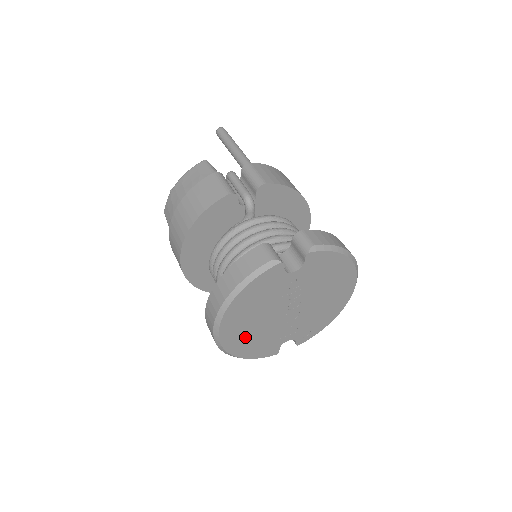
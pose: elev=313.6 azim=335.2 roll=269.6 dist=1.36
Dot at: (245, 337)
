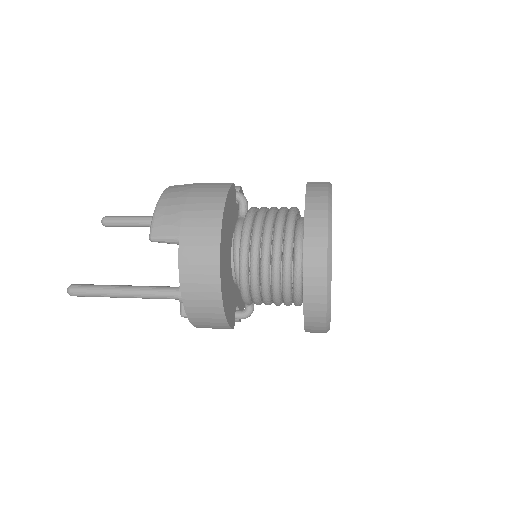
Dot at: occluded
